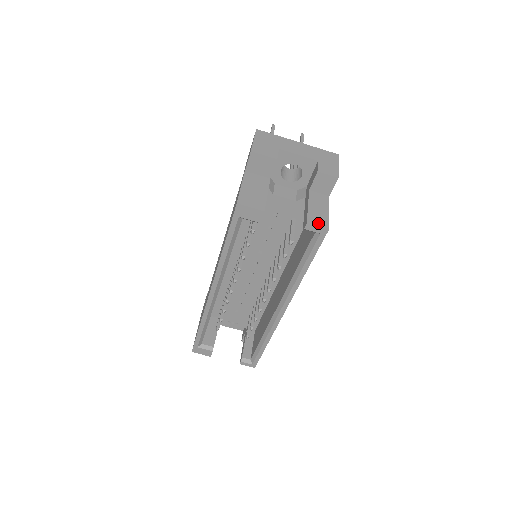
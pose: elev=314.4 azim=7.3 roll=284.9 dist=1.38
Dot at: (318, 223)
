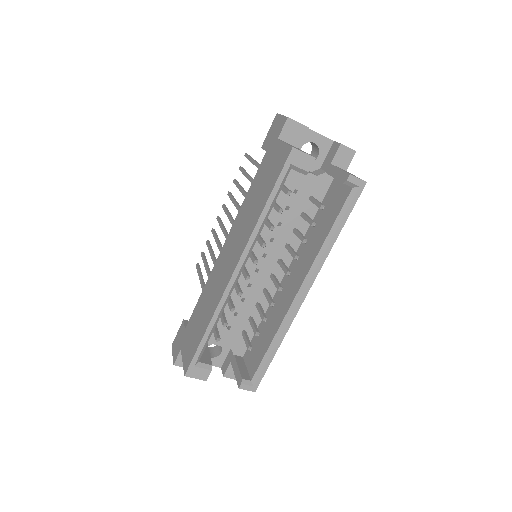
Dot at: (357, 177)
